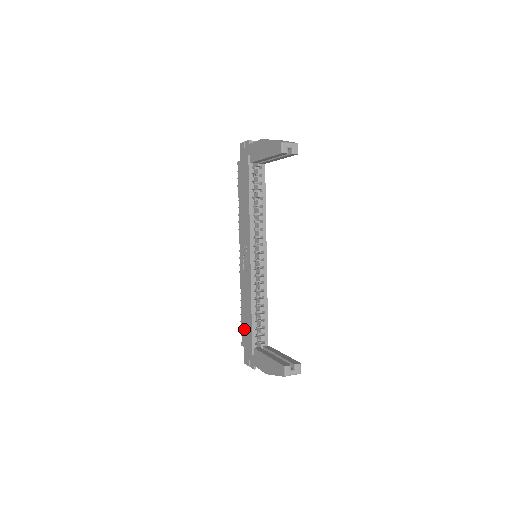
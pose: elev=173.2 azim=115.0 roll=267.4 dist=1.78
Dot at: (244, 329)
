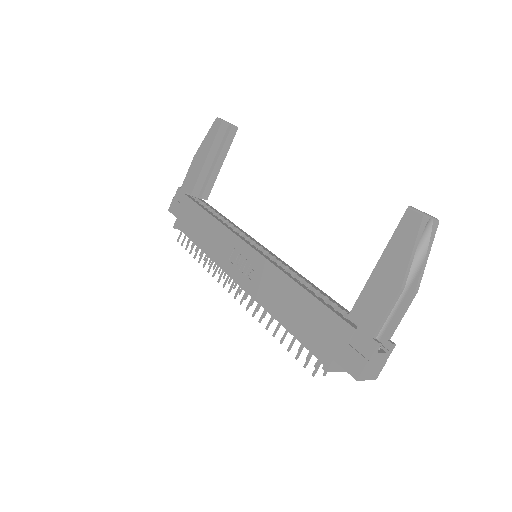
Dot at: (310, 335)
